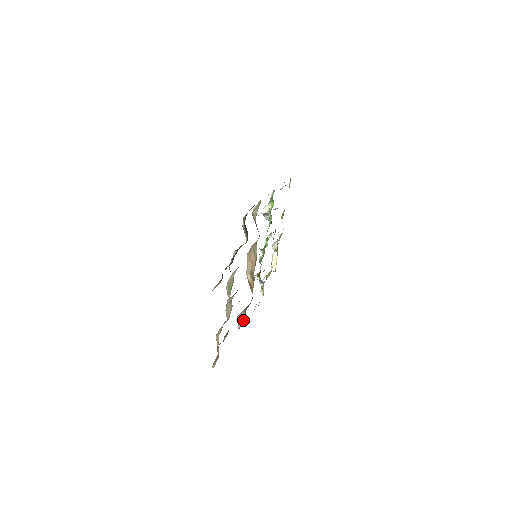
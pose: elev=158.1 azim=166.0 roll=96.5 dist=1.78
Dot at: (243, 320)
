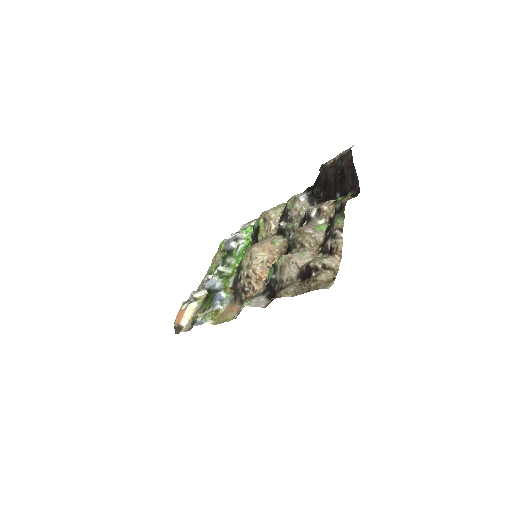
Dot at: (268, 299)
